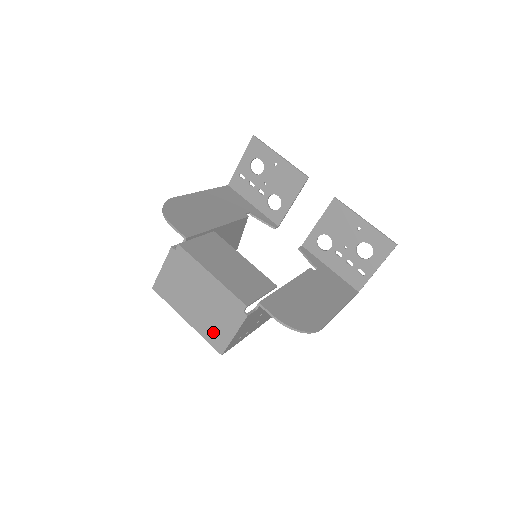
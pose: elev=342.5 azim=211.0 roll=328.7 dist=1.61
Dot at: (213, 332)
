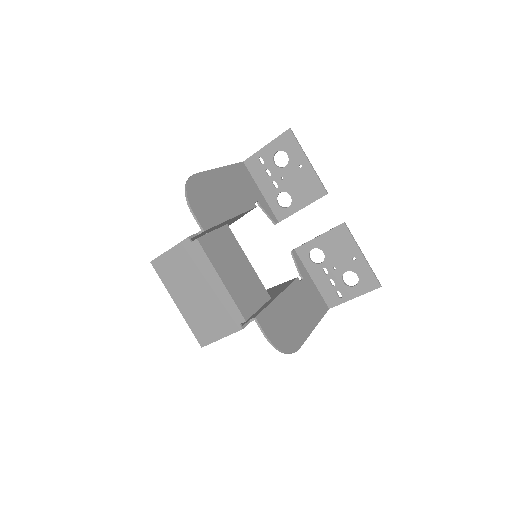
Dot at: (201, 326)
